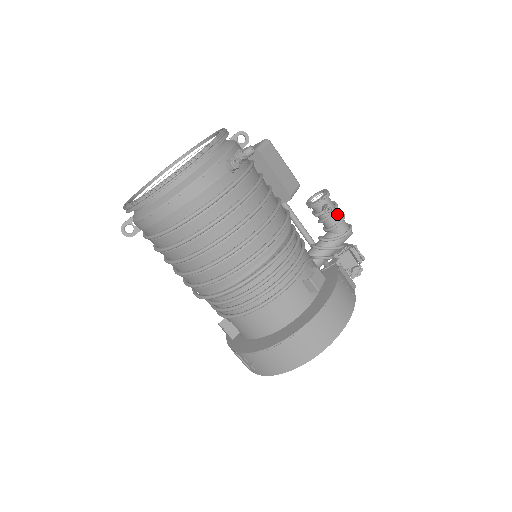
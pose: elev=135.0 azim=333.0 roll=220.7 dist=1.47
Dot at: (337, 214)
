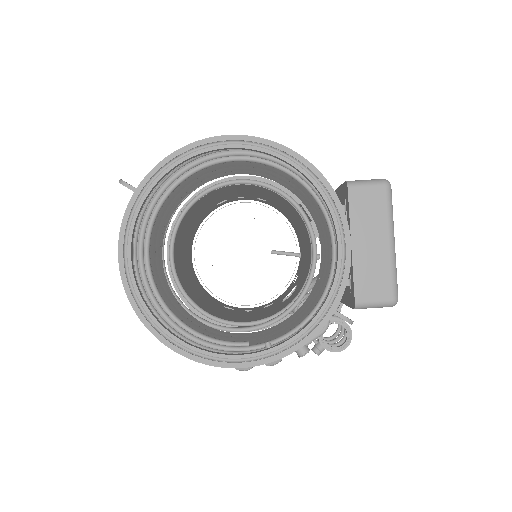
Dot at: (329, 342)
